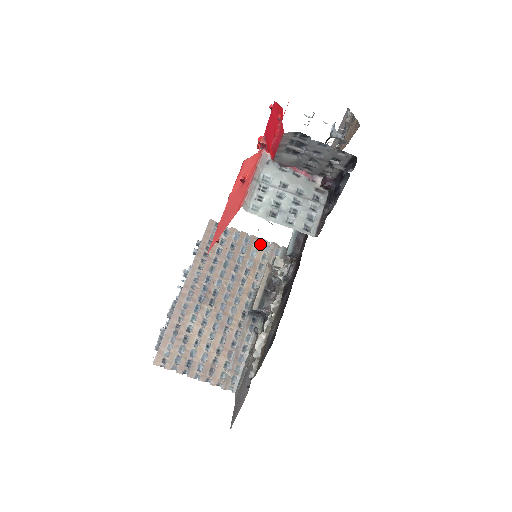
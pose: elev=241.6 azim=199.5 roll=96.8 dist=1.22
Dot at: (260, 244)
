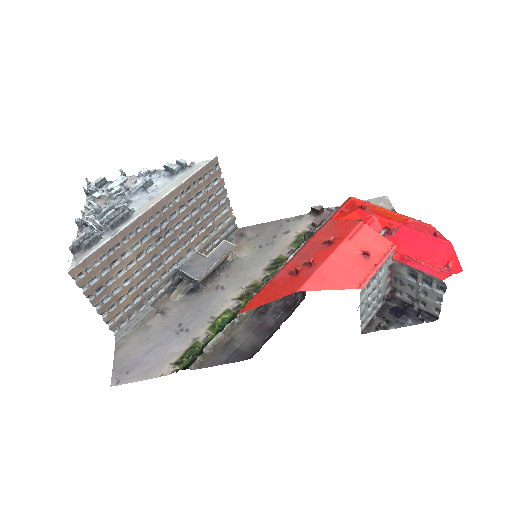
Dot at: (227, 211)
